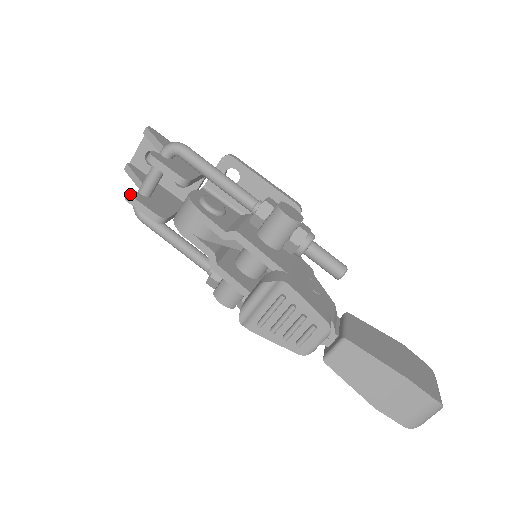
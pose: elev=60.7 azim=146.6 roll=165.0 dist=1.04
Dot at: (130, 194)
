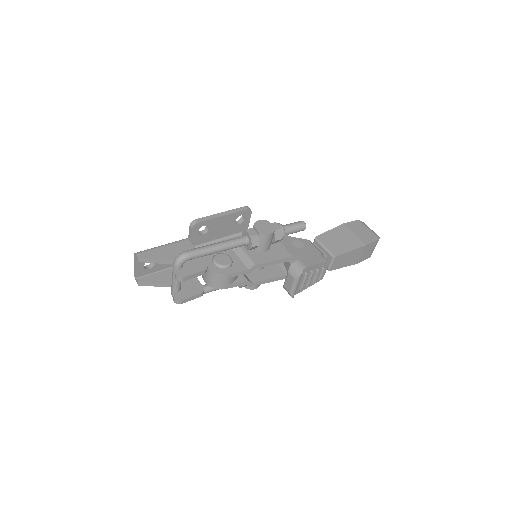
Dot at: (179, 300)
